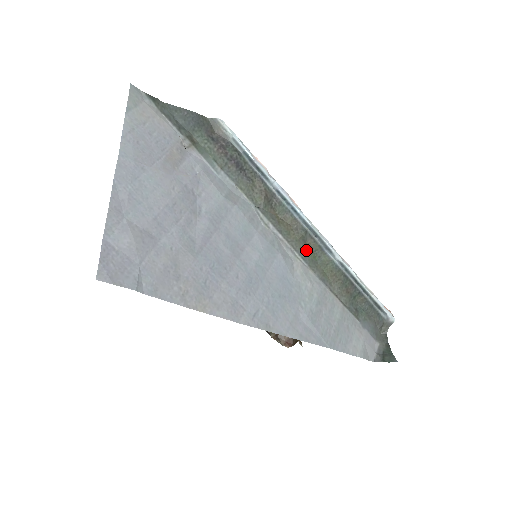
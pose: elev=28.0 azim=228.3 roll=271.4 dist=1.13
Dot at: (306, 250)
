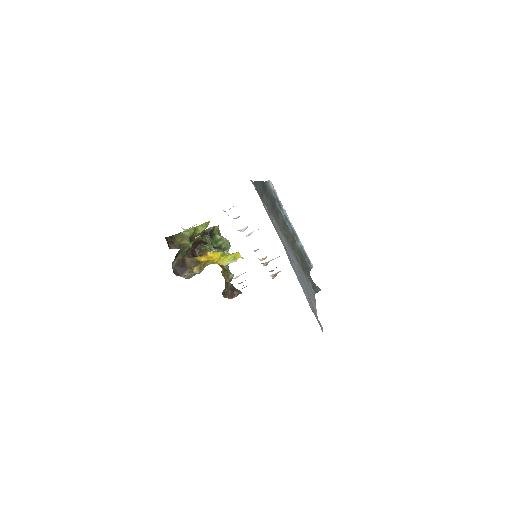
Dot at: (292, 246)
